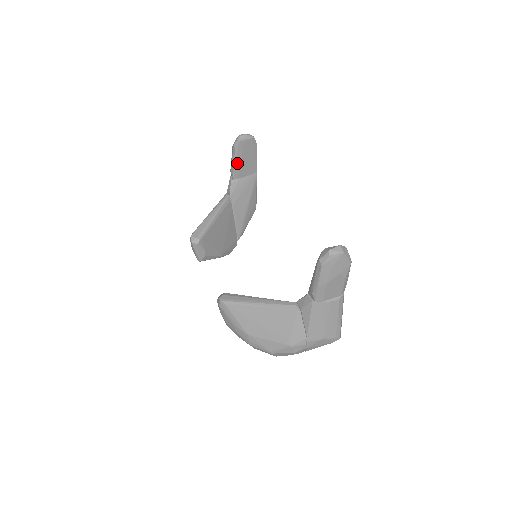
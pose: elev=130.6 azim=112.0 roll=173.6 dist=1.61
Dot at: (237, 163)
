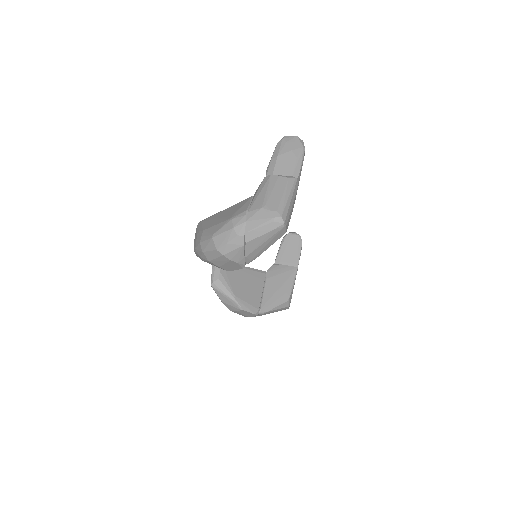
Dot at: (281, 250)
